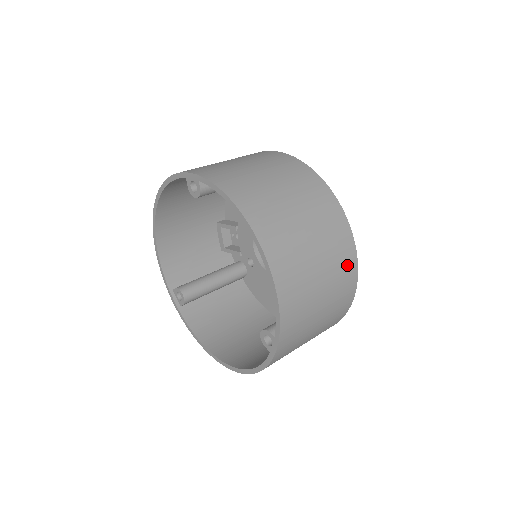
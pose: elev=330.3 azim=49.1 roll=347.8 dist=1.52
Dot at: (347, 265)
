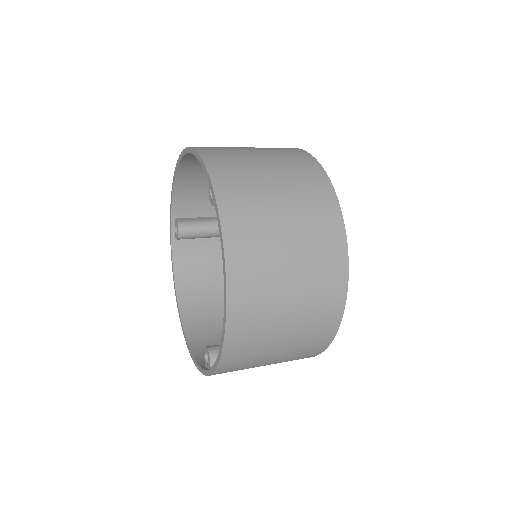
Dot at: (315, 346)
